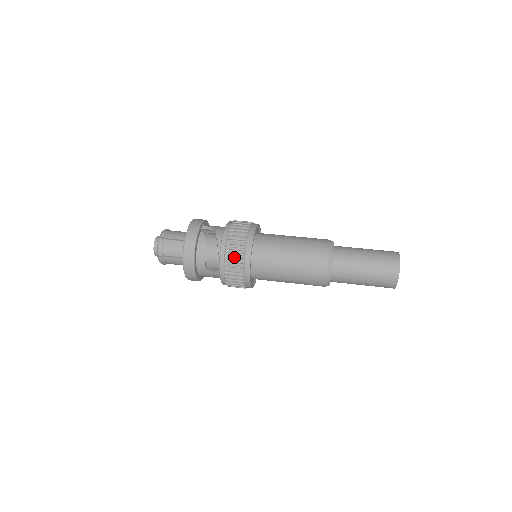
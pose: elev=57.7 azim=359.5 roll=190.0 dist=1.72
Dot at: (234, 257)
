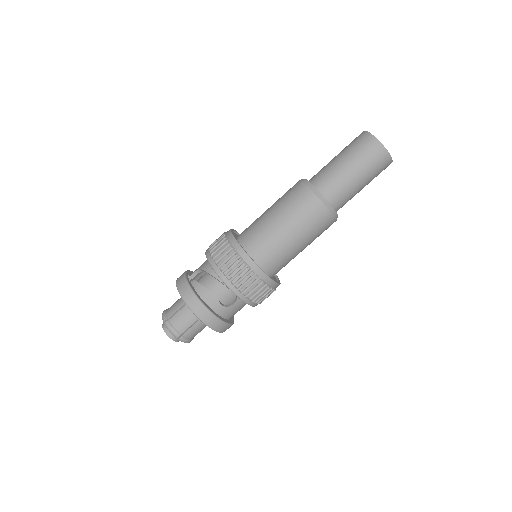
Dot at: (237, 272)
